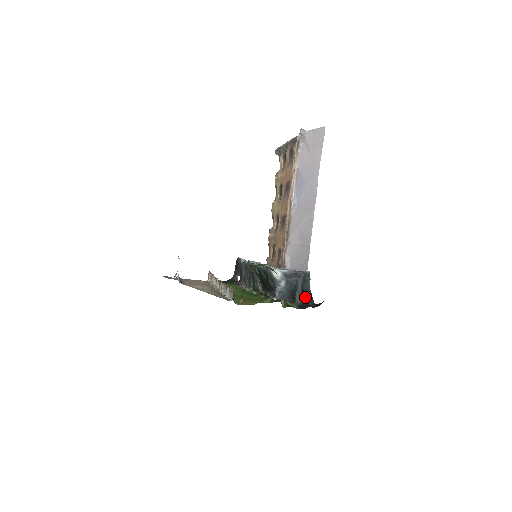
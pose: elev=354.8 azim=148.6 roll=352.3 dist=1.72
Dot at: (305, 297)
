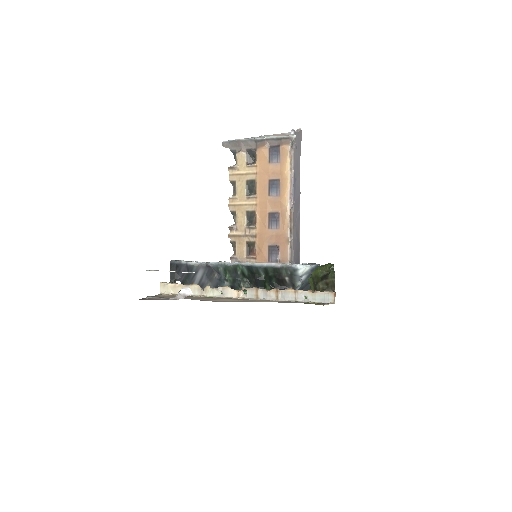
Dot at: occluded
